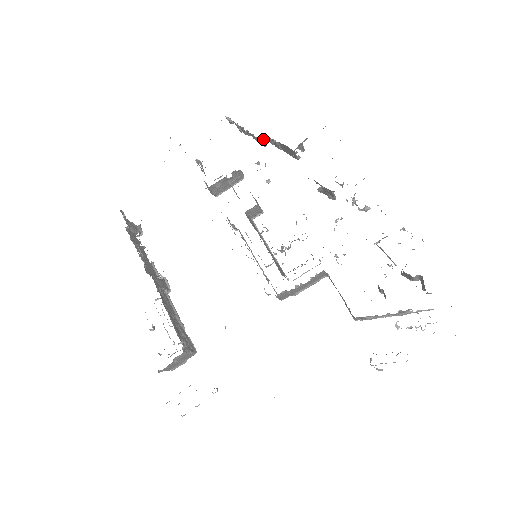
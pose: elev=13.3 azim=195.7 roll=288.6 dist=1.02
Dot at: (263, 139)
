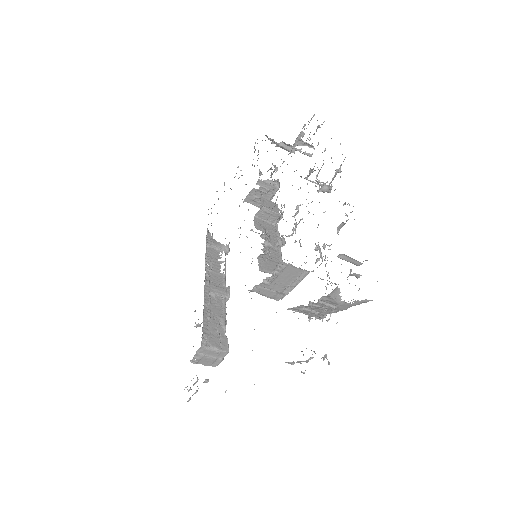
Dot at: (281, 146)
